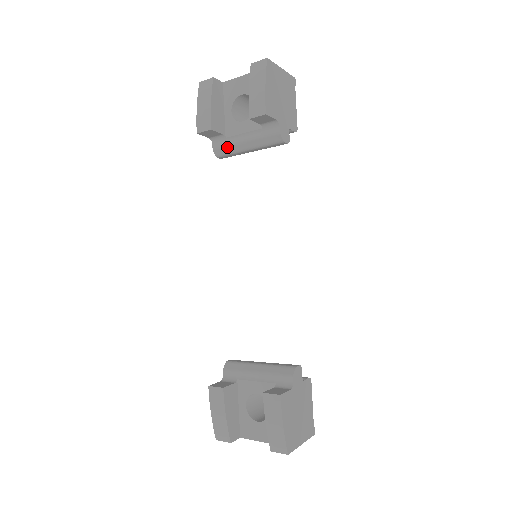
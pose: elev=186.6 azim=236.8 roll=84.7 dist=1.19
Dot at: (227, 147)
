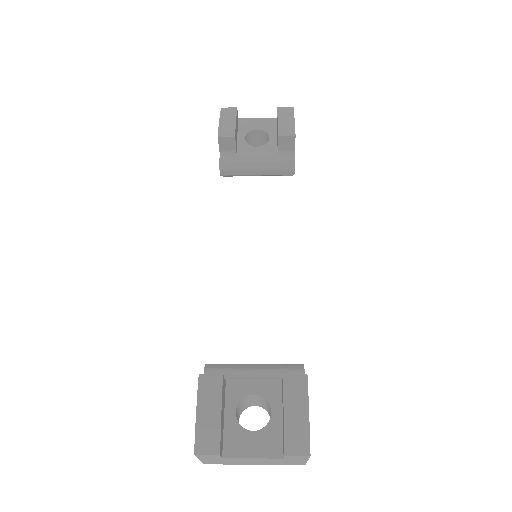
Dot at: (236, 162)
